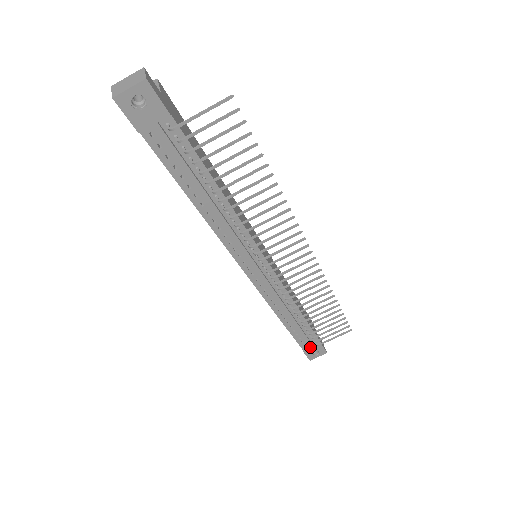
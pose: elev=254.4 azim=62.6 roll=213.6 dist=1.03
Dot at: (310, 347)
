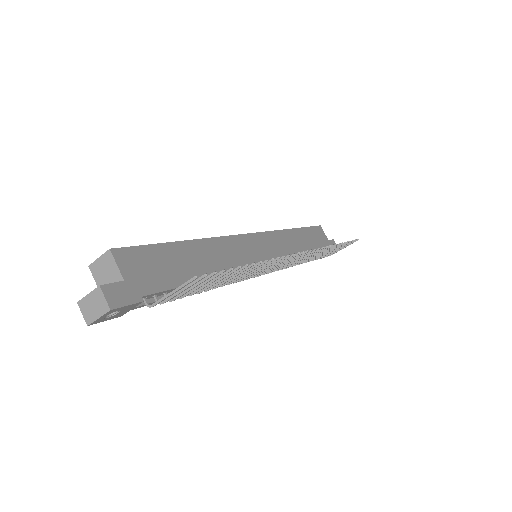
Dot at: occluded
